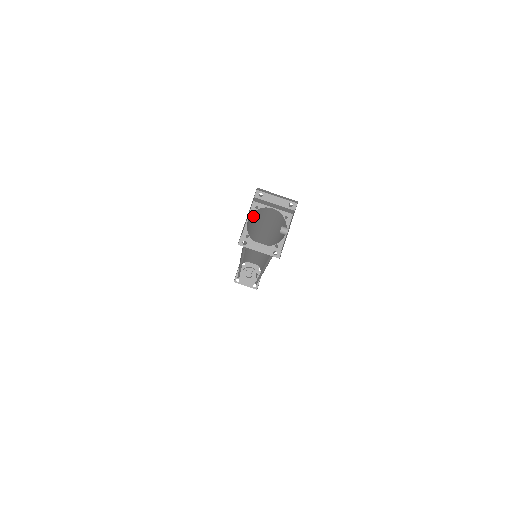
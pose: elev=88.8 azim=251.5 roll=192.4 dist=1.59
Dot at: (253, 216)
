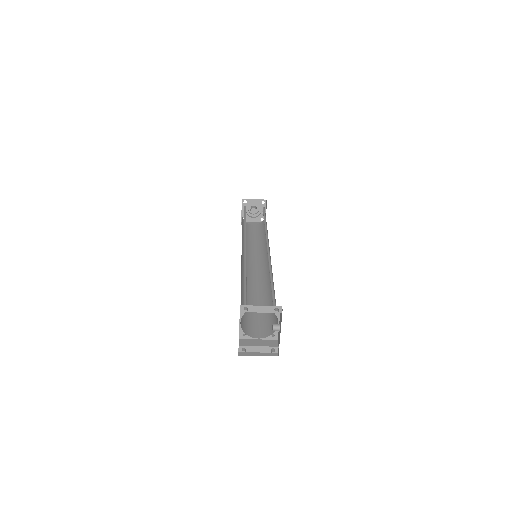
Dot at: (244, 303)
